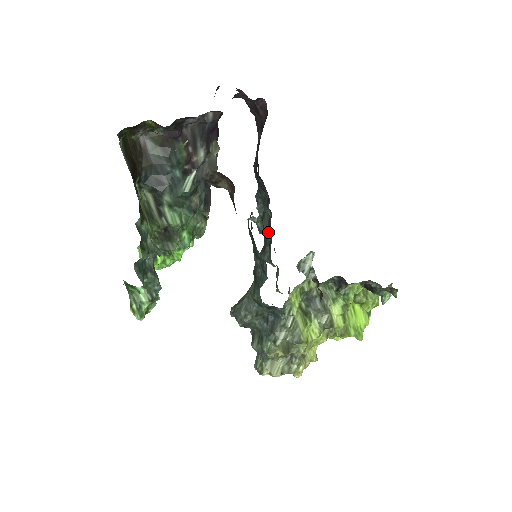
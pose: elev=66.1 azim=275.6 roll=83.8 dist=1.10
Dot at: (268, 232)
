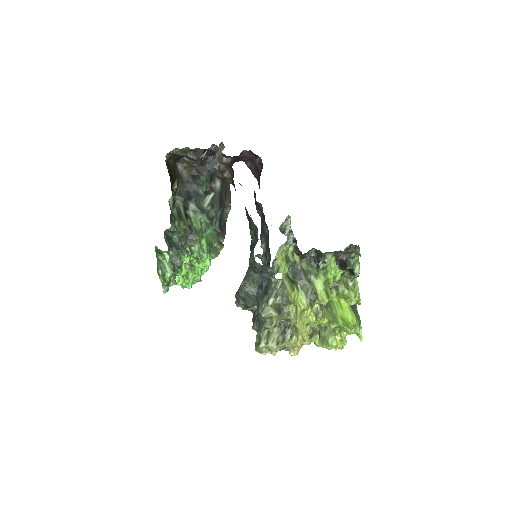
Dot at: (268, 256)
